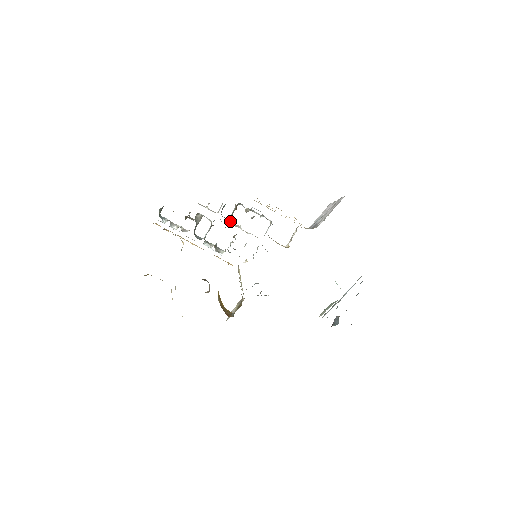
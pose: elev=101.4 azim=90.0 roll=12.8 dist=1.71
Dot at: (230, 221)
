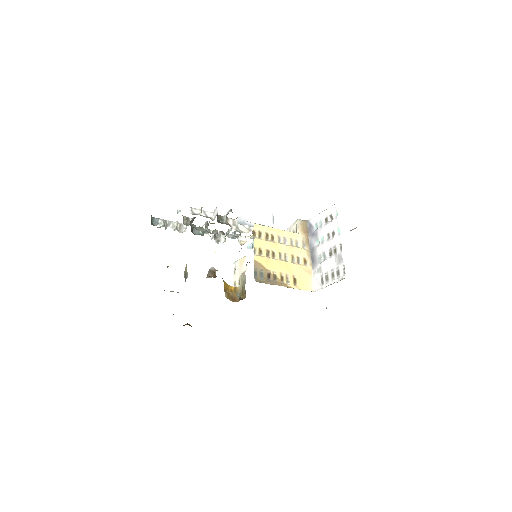
Dot at: (227, 220)
